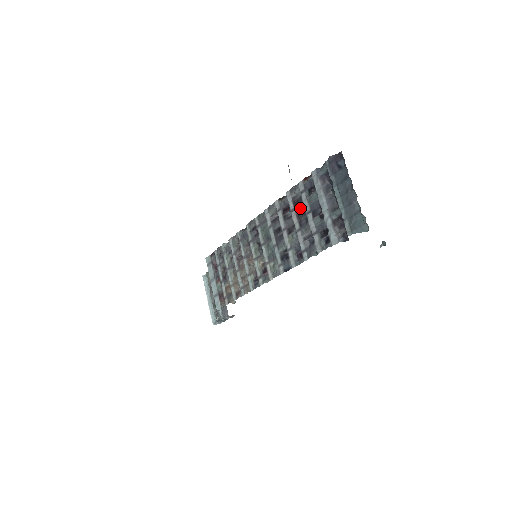
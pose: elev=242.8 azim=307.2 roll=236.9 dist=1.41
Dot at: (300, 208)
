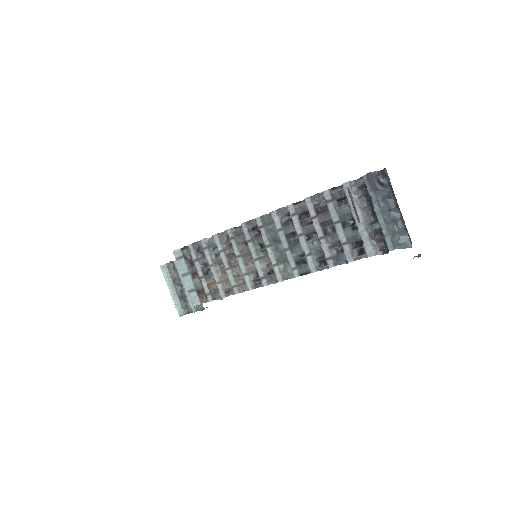
Dot at: (325, 217)
